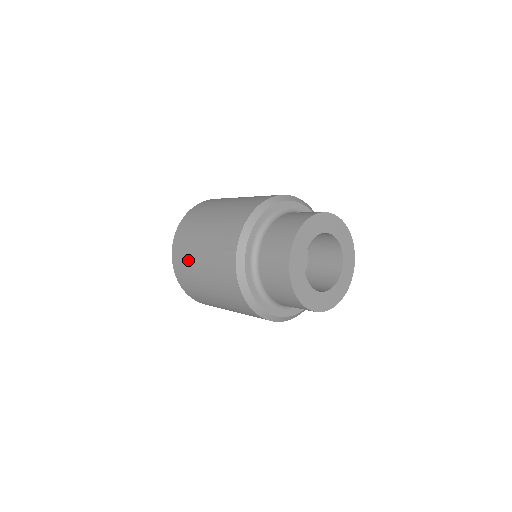
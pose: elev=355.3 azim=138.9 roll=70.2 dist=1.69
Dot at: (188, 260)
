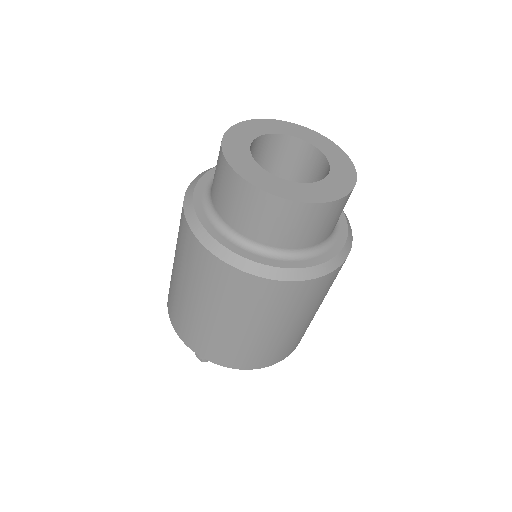
Dot at: occluded
